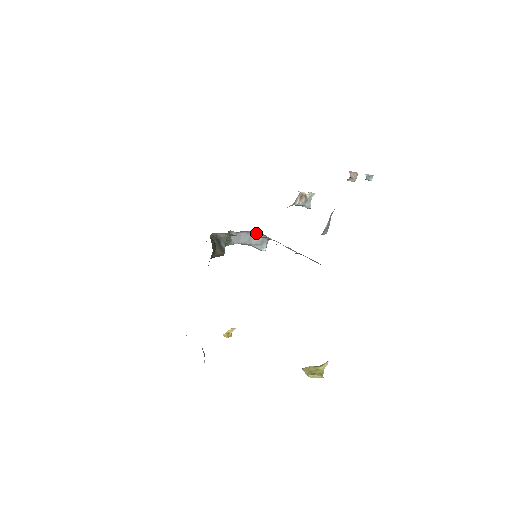
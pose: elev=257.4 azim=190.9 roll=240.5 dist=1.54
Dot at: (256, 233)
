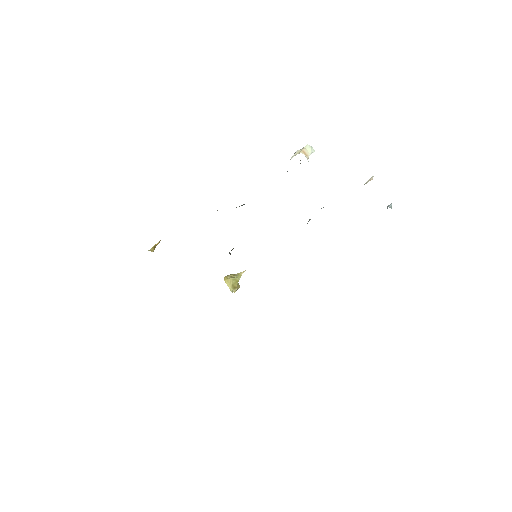
Dot at: occluded
